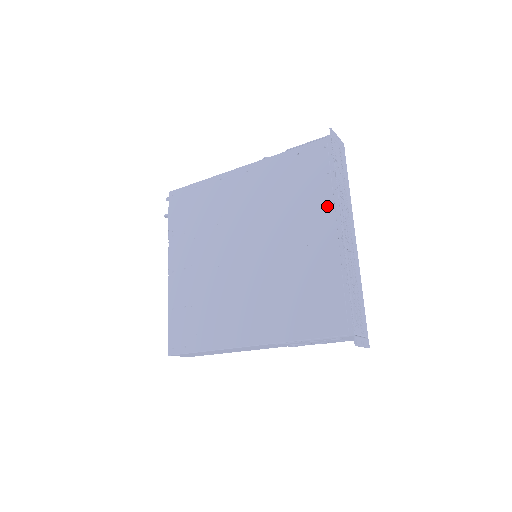
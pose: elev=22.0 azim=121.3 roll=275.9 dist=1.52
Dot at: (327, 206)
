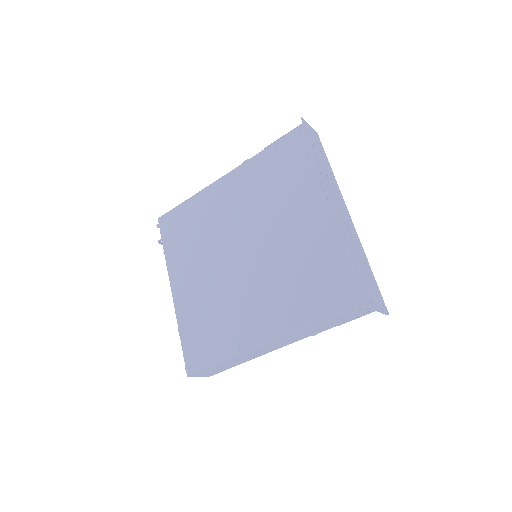
Dot at: (315, 187)
